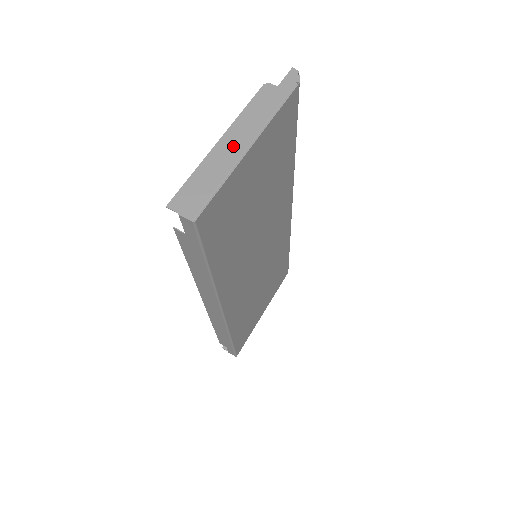
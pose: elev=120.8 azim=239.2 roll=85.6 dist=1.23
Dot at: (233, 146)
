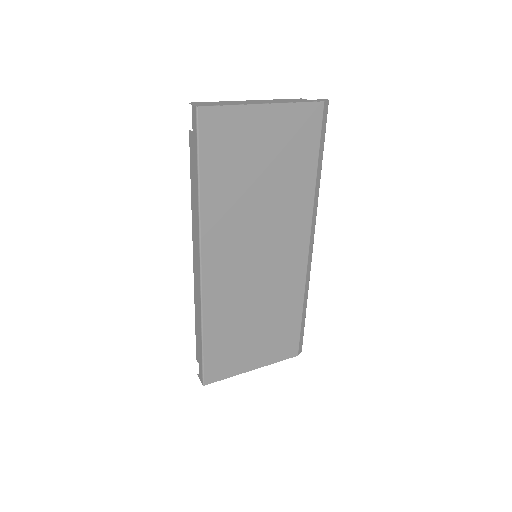
Dot at: (254, 102)
